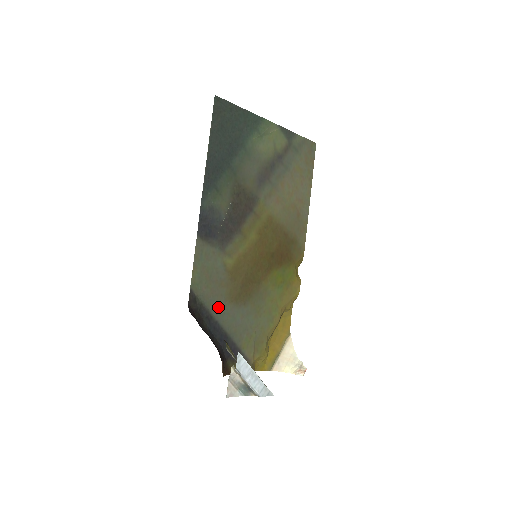
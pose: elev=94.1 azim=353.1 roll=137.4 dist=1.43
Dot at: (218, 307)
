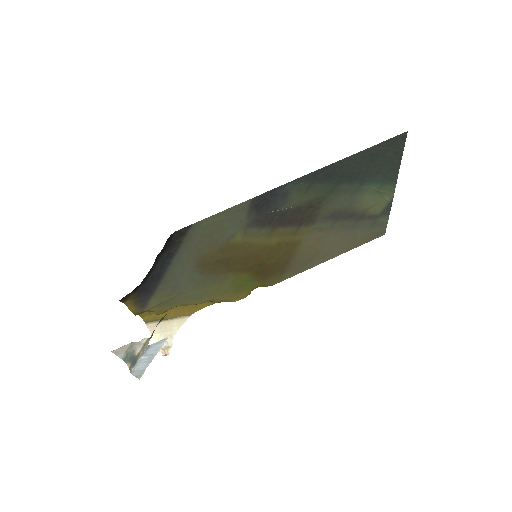
Dot at: (186, 256)
